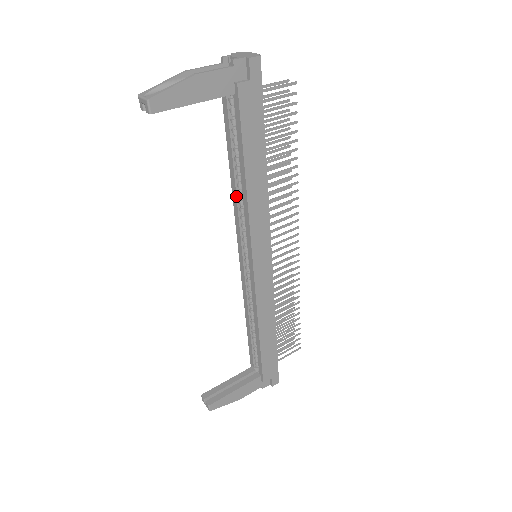
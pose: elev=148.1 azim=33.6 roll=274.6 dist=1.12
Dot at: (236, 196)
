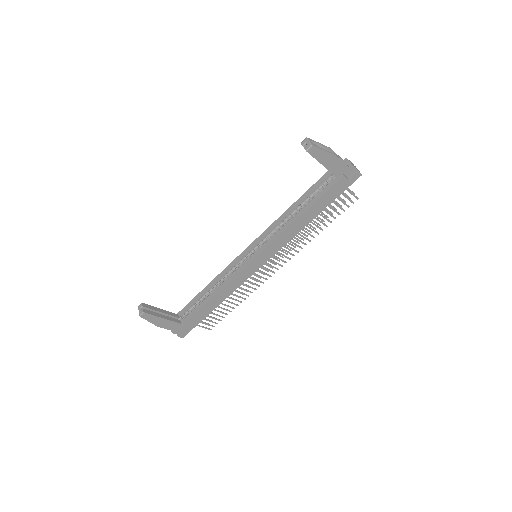
Dot at: (283, 219)
